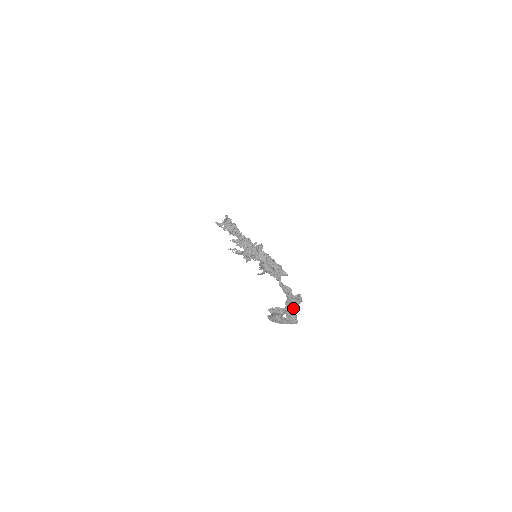
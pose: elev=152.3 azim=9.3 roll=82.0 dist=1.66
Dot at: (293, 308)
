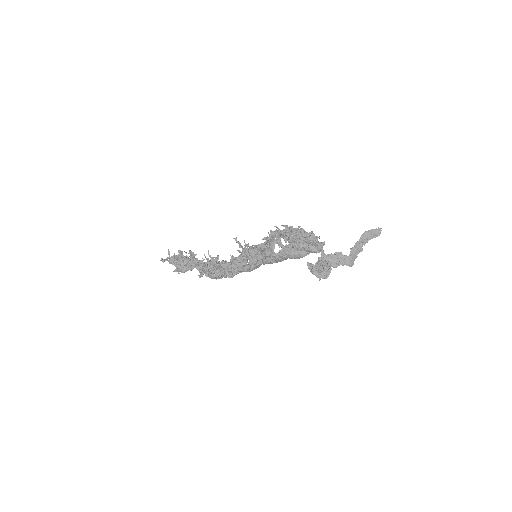
Dot at: (368, 240)
